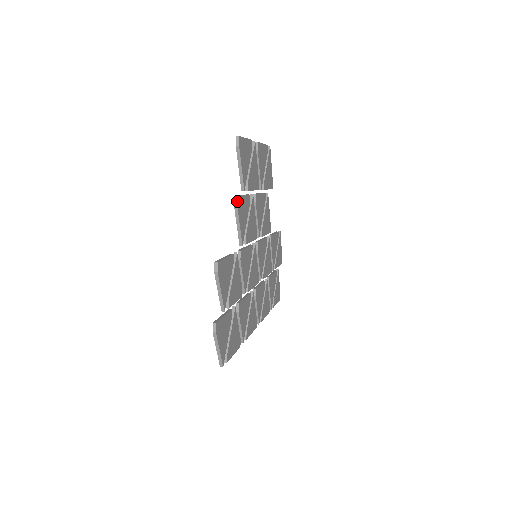
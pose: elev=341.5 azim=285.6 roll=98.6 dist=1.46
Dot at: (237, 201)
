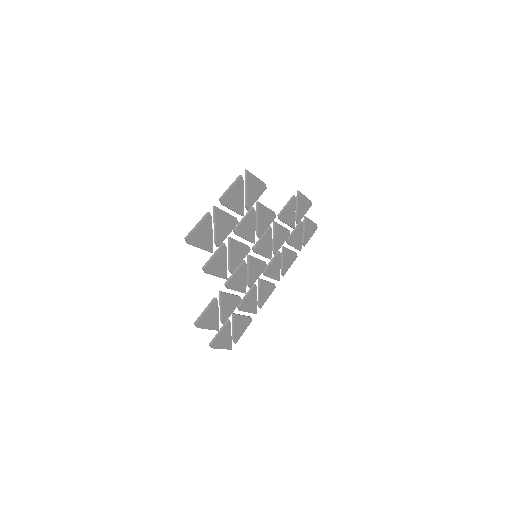
Dot at: (205, 271)
